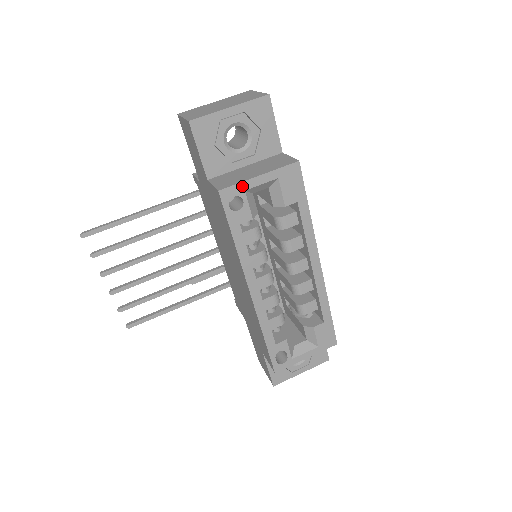
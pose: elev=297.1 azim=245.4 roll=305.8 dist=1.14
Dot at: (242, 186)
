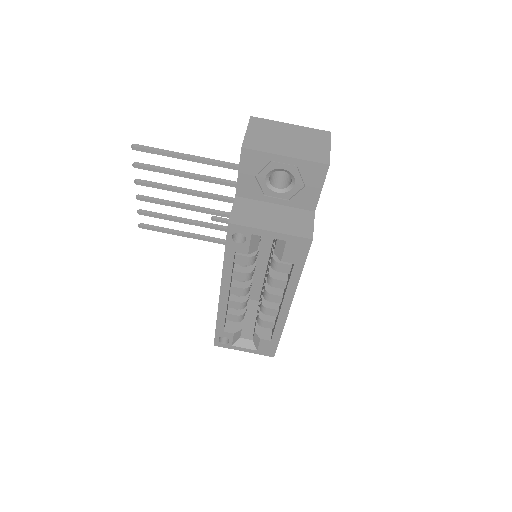
Dot at: (251, 230)
